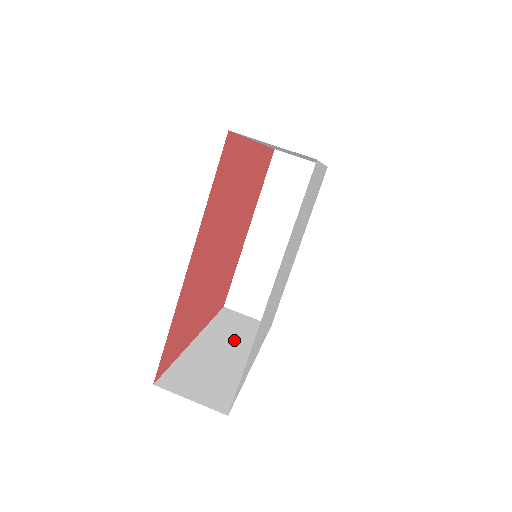
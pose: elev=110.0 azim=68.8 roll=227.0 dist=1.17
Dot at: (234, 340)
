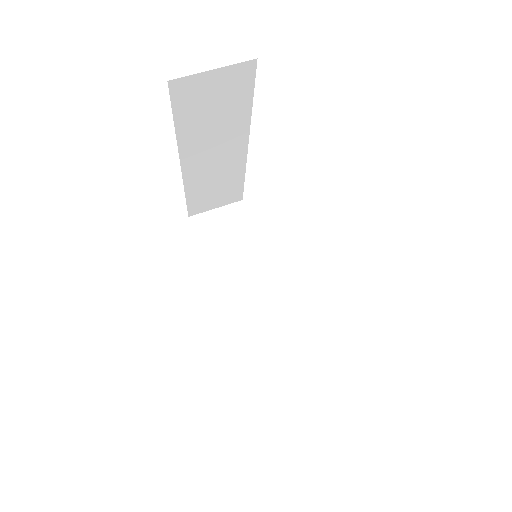
Dot at: occluded
